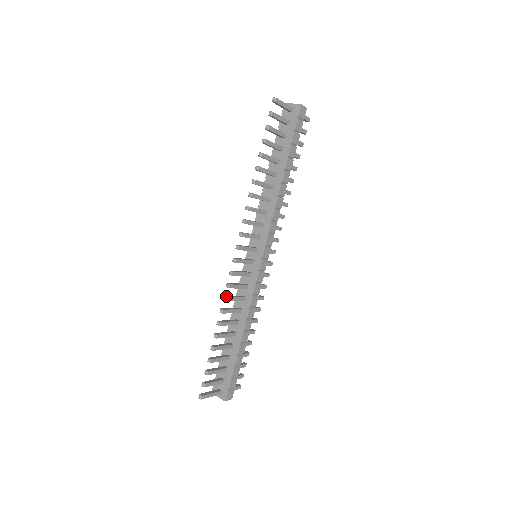
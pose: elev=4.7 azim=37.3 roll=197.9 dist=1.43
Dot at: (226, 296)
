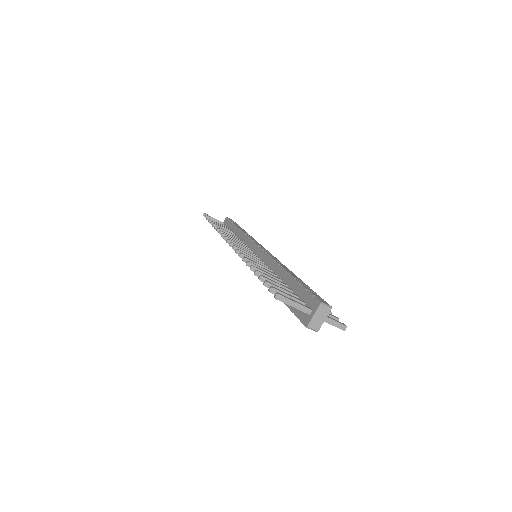
Dot at: (241, 255)
